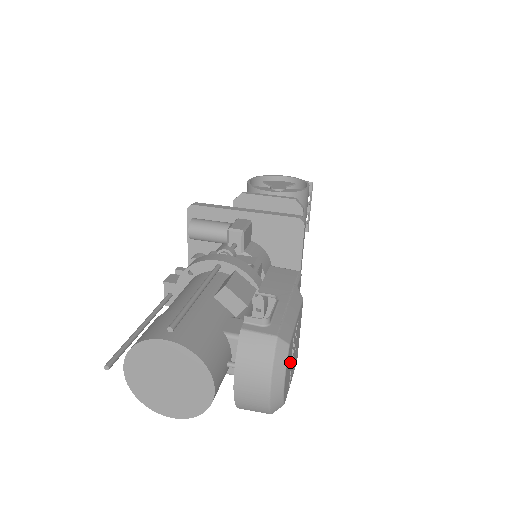
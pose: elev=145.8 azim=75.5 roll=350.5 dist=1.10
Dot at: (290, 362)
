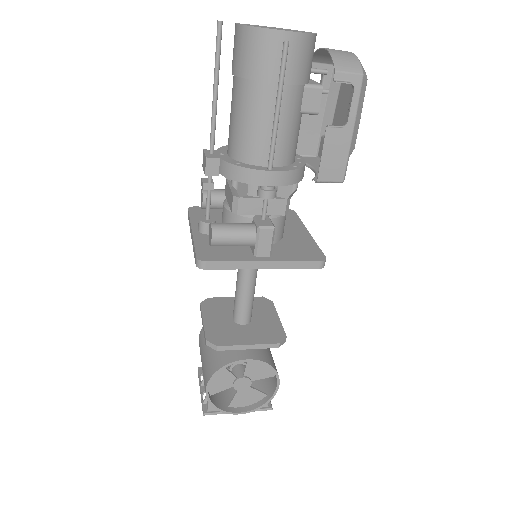
Dot at: (351, 88)
